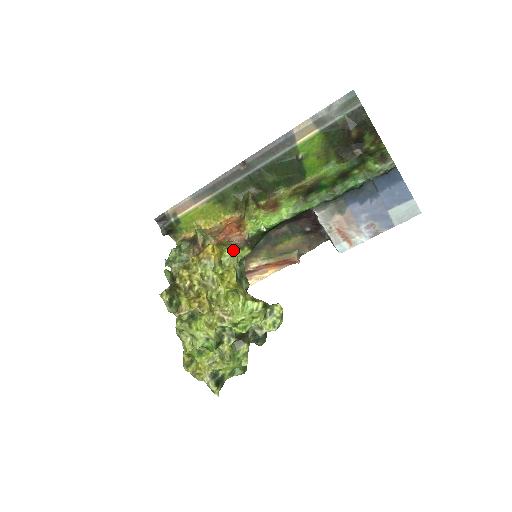
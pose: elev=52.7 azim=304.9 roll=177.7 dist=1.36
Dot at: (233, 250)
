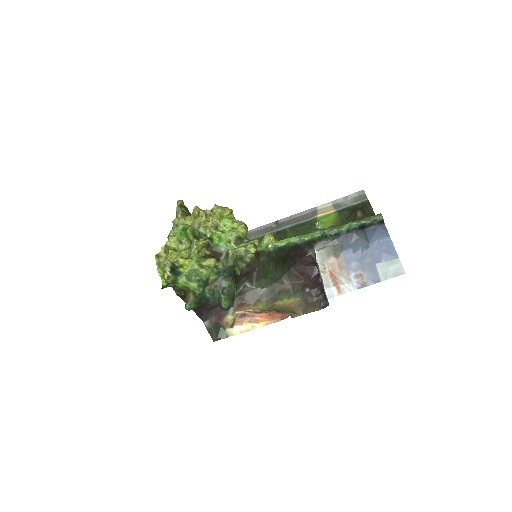
Dot at: occluded
